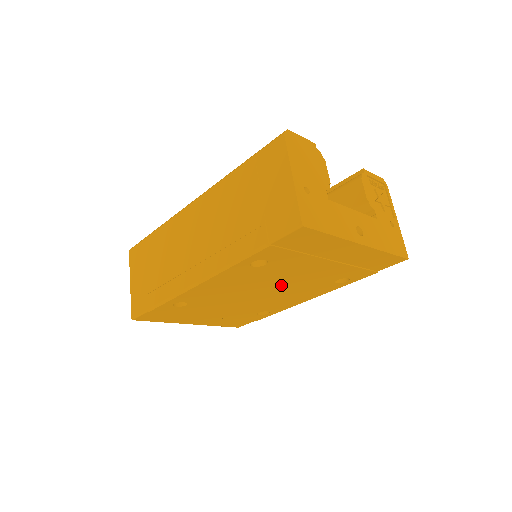
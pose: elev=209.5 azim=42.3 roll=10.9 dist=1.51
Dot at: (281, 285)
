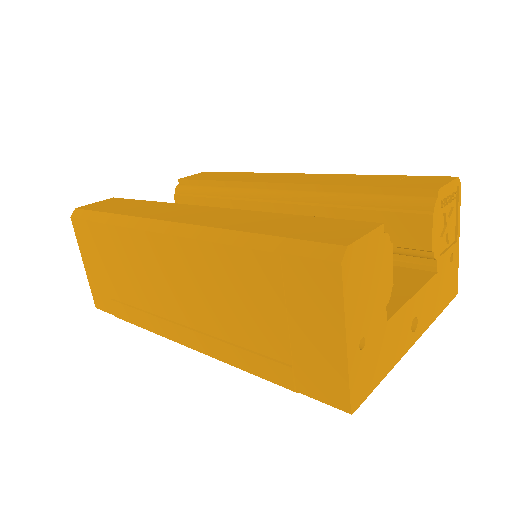
Dot at: occluded
